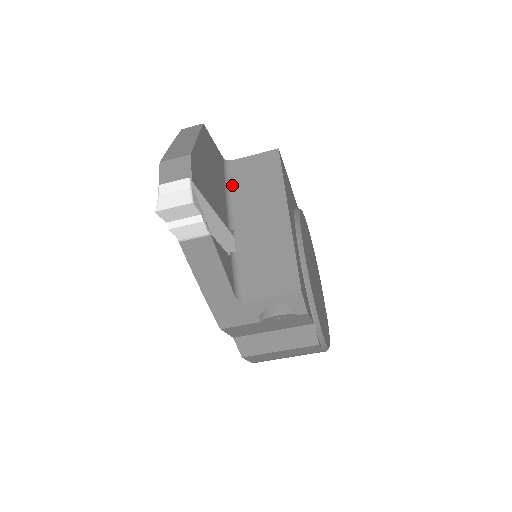
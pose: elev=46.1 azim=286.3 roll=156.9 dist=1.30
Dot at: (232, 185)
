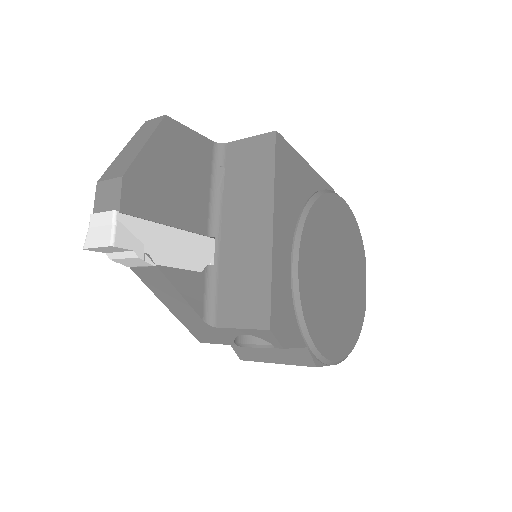
Dot at: (221, 177)
